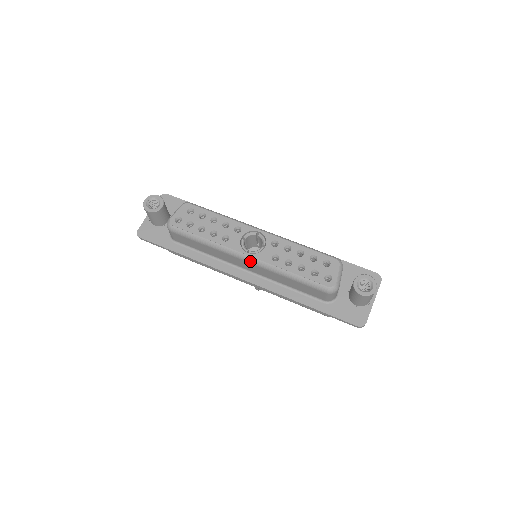
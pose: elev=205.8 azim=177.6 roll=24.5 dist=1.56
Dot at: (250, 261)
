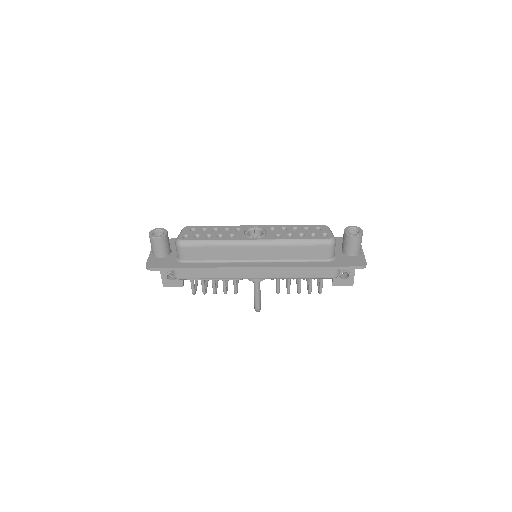
Dot at: (259, 244)
